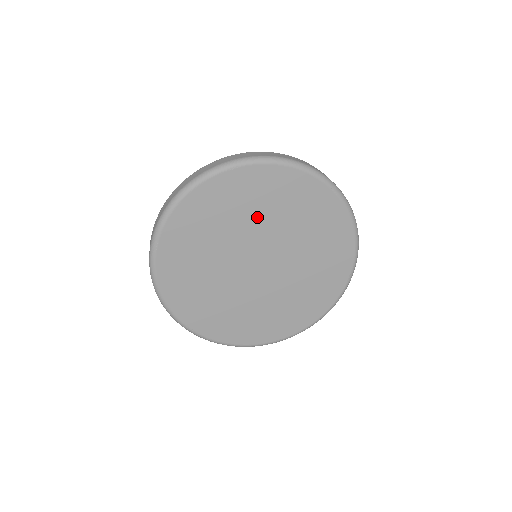
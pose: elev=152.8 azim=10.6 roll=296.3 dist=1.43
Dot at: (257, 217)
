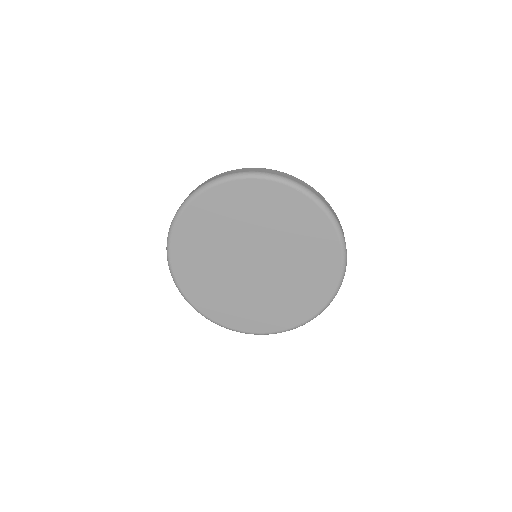
Dot at: (282, 233)
